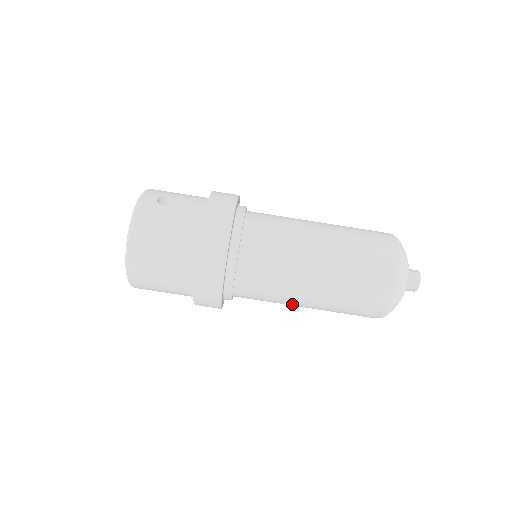
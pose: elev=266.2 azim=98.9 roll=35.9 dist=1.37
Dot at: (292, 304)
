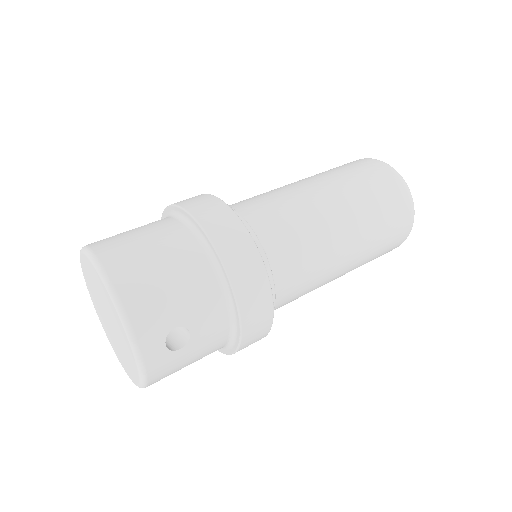
Dot at: (315, 204)
